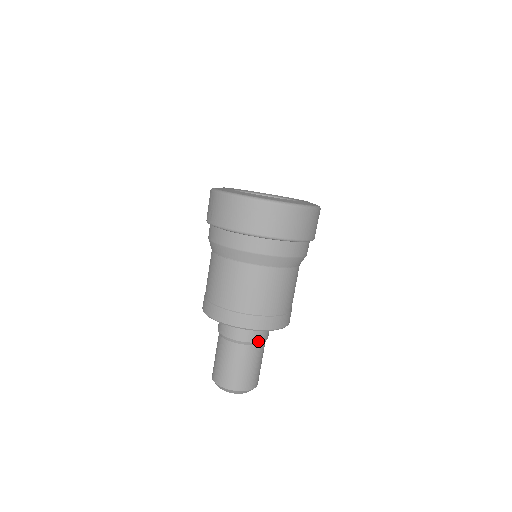
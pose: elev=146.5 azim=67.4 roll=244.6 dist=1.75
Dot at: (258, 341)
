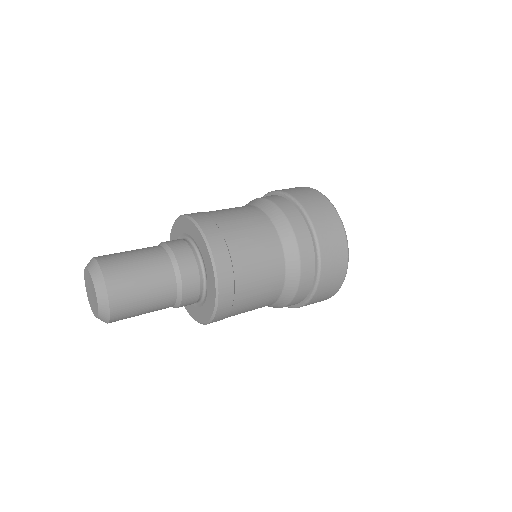
Dot at: (176, 255)
